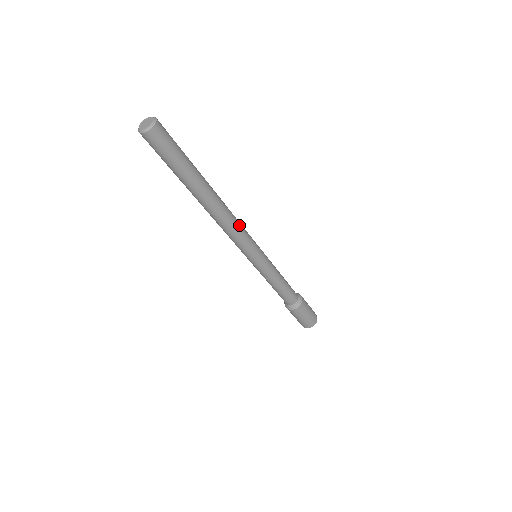
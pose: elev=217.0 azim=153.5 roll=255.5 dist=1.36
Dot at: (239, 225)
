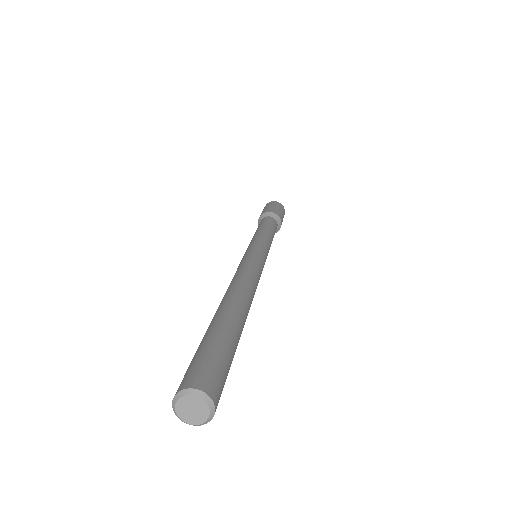
Dot at: occluded
